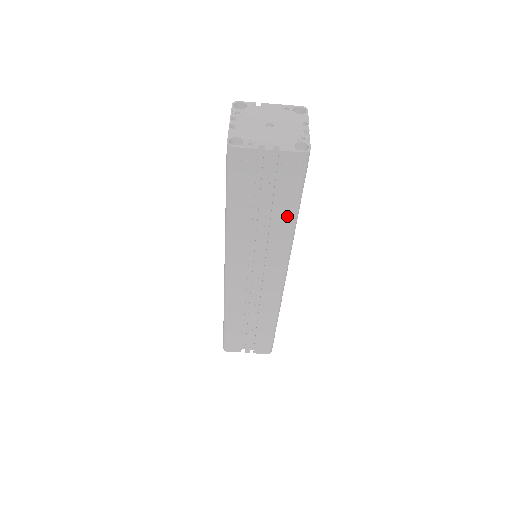
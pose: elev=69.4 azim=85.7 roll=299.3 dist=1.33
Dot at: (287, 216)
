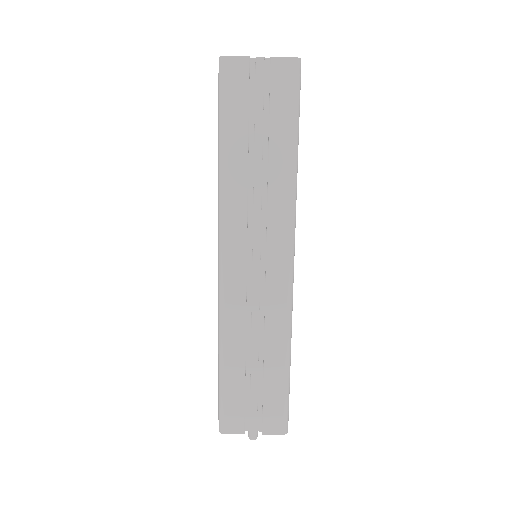
Dot at: (286, 149)
